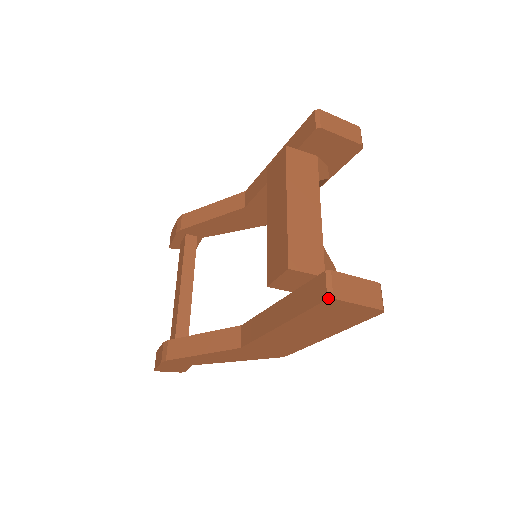
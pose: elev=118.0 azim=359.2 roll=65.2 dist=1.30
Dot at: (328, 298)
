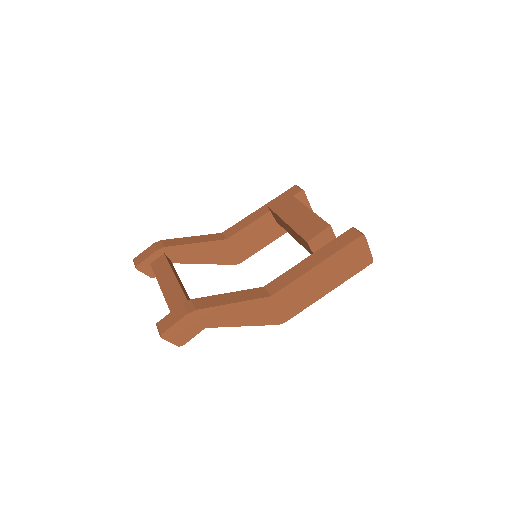
Dot at: (363, 234)
